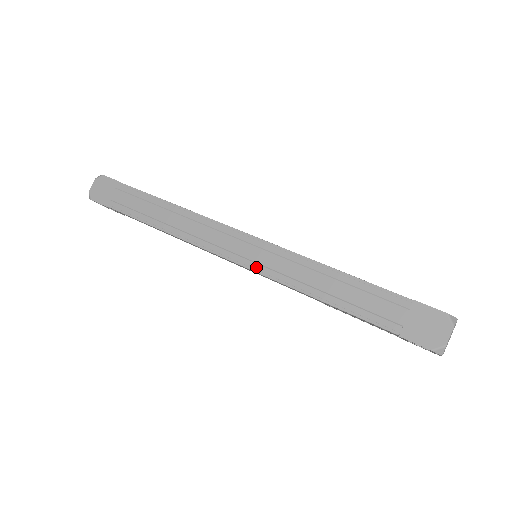
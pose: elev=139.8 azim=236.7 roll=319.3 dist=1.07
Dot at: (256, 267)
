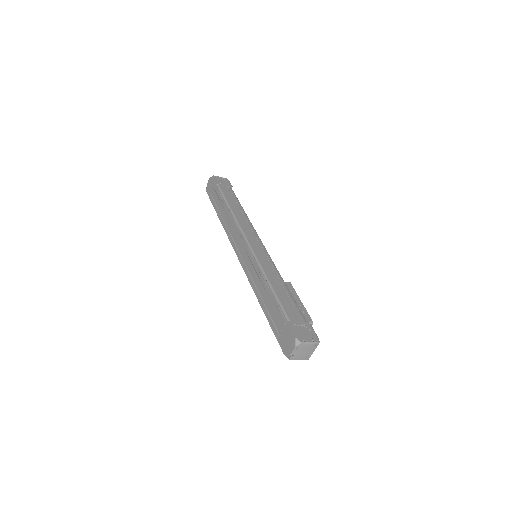
Dot at: (244, 266)
